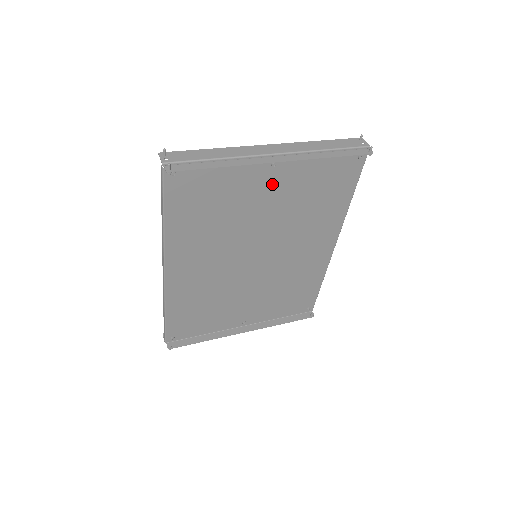
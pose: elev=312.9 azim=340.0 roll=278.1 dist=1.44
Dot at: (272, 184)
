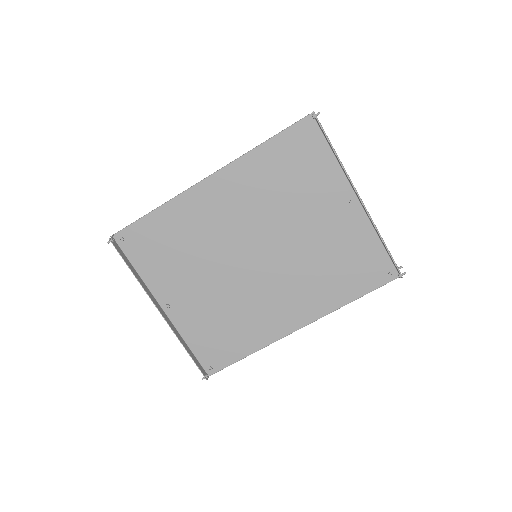
Dot at: (334, 215)
